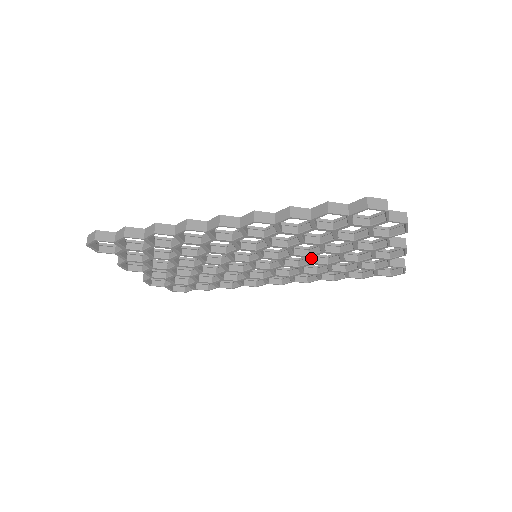
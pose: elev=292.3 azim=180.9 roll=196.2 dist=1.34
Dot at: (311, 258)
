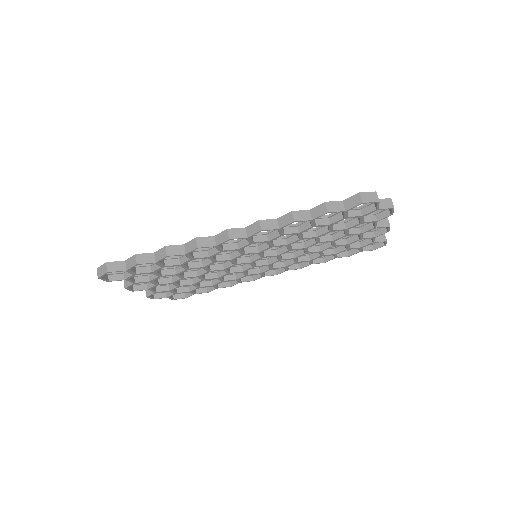
Dot at: (307, 249)
